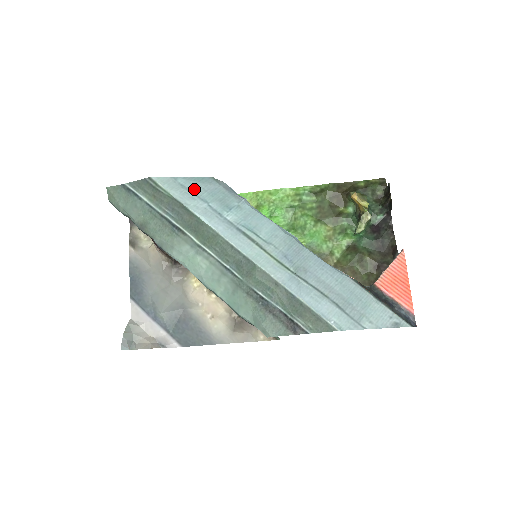
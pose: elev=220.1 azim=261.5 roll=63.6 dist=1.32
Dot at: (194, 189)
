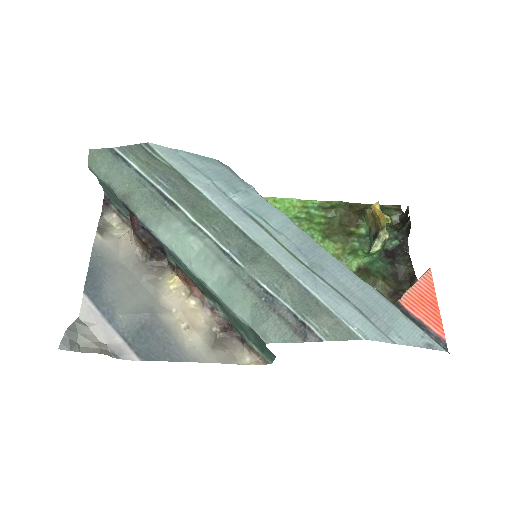
Dot at: (197, 165)
